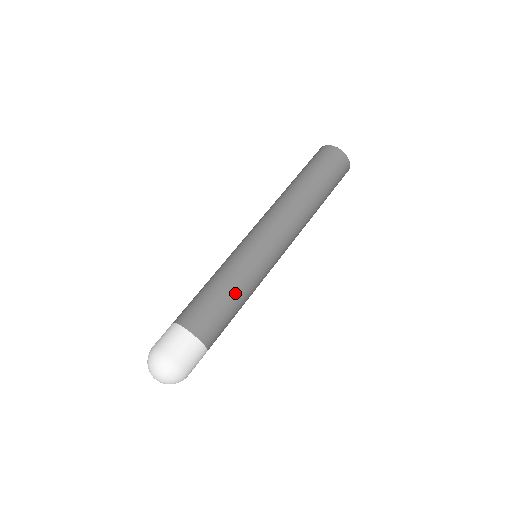
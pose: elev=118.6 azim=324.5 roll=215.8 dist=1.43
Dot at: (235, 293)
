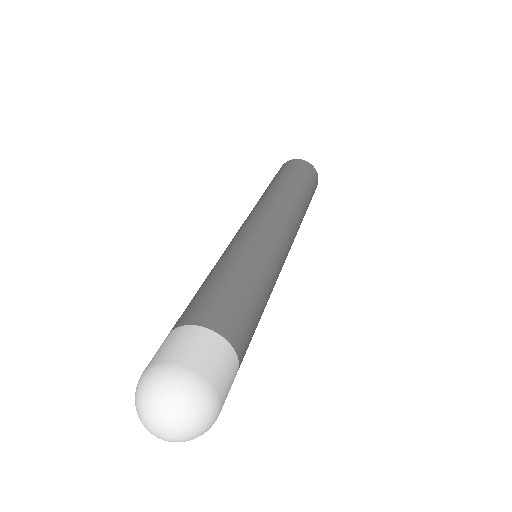
Dot at: (251, 277)
